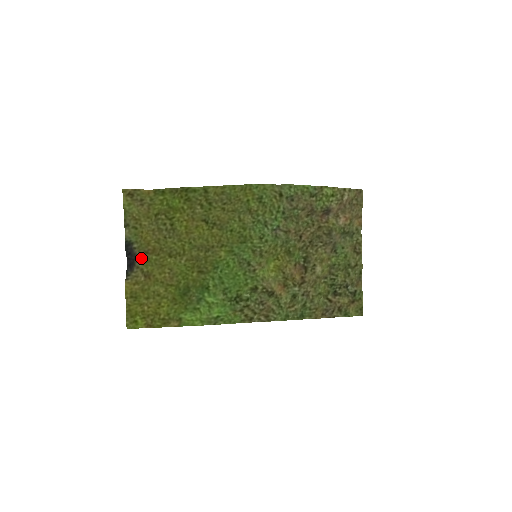
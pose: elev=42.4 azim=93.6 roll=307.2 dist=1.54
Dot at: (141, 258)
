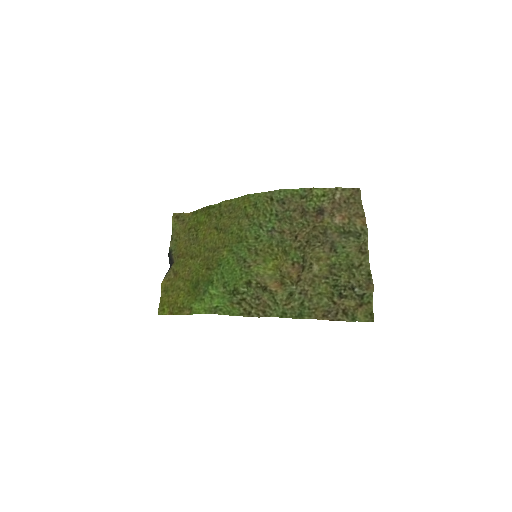
Dot at: (175, 262)
